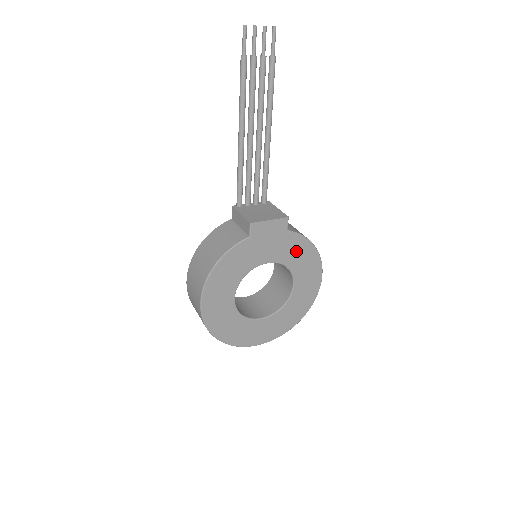
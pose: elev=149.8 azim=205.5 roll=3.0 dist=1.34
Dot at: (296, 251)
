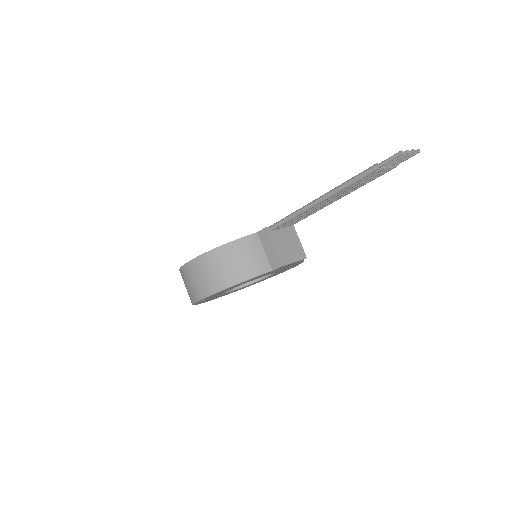
Dot at: (290, 266)
